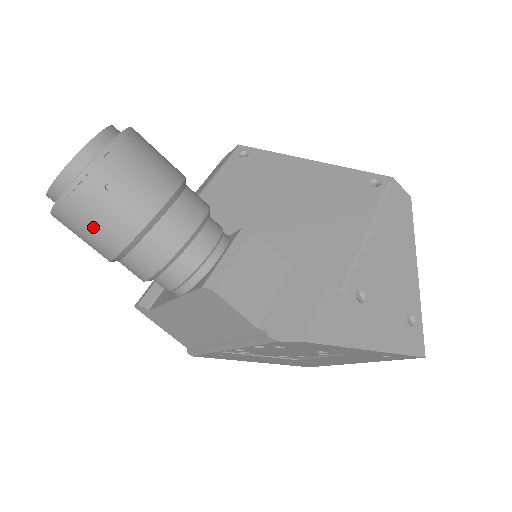
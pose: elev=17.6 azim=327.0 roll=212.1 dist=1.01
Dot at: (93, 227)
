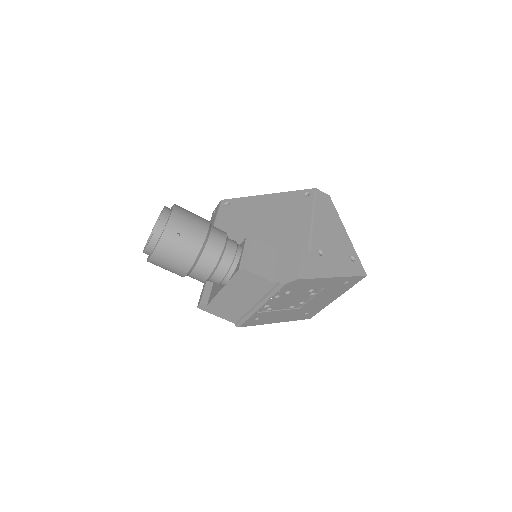
Dot at: (175, 257)
